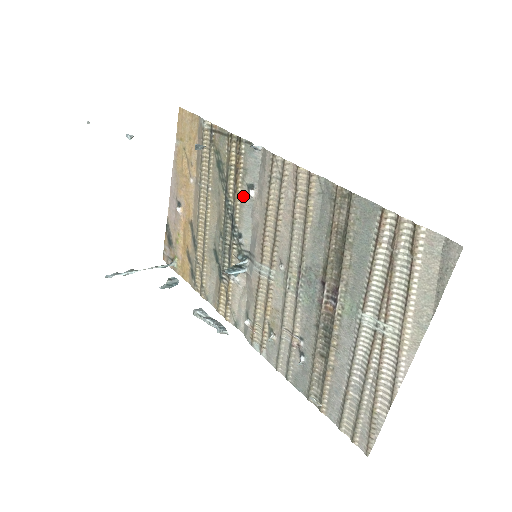
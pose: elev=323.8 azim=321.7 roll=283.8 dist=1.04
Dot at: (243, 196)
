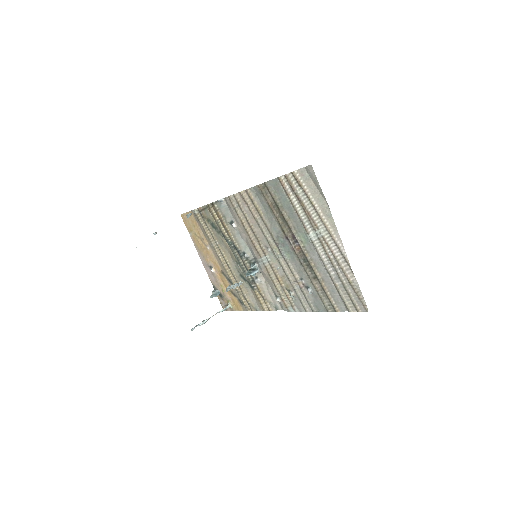
Dot at: (232, 231)
